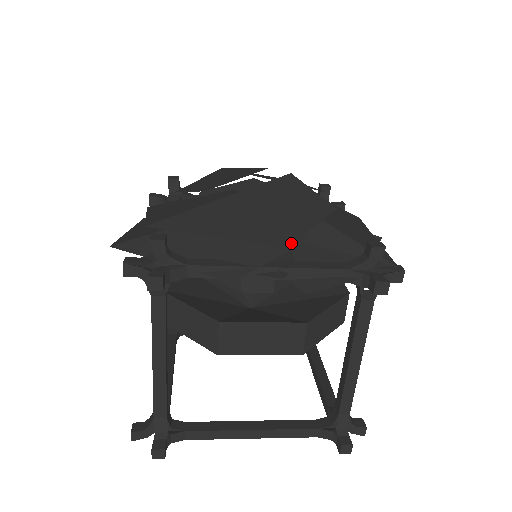
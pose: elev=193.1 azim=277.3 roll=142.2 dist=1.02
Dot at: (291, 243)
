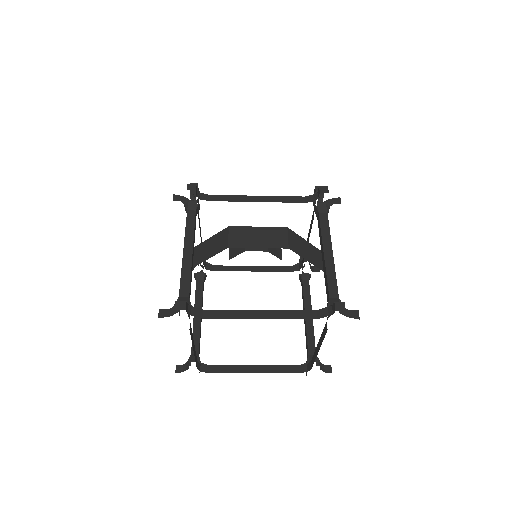
Dot at: occluded
